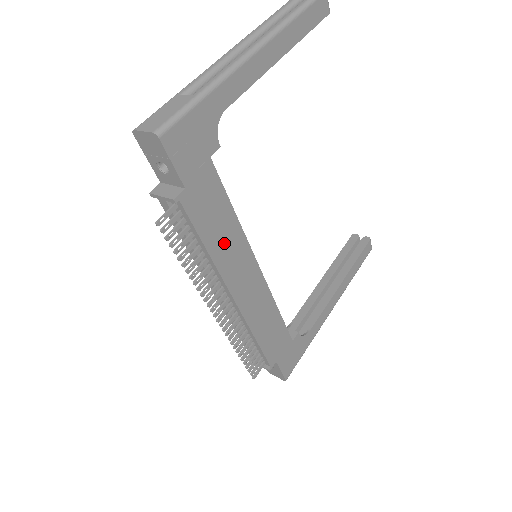
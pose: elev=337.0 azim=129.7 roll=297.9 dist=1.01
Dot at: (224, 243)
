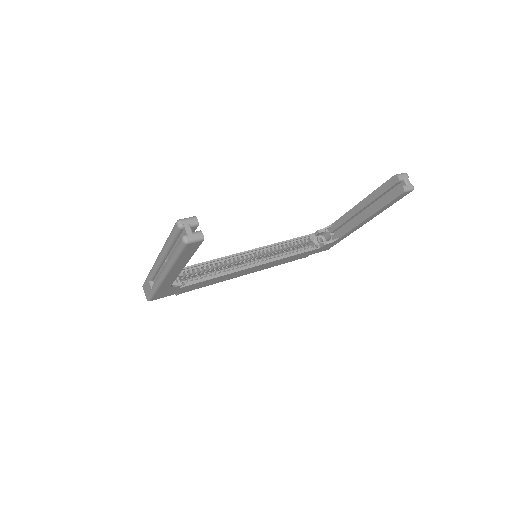
Dot at: (219, 280)
